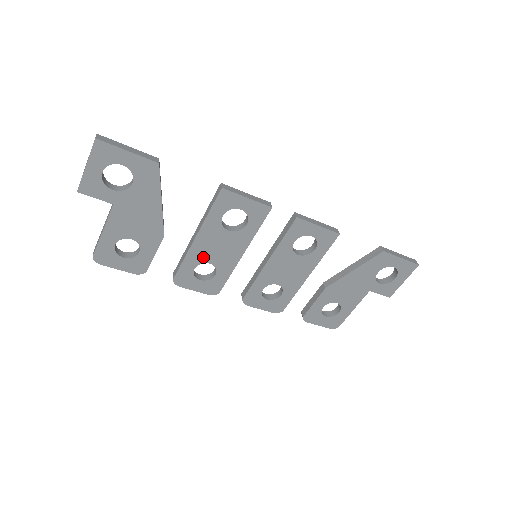
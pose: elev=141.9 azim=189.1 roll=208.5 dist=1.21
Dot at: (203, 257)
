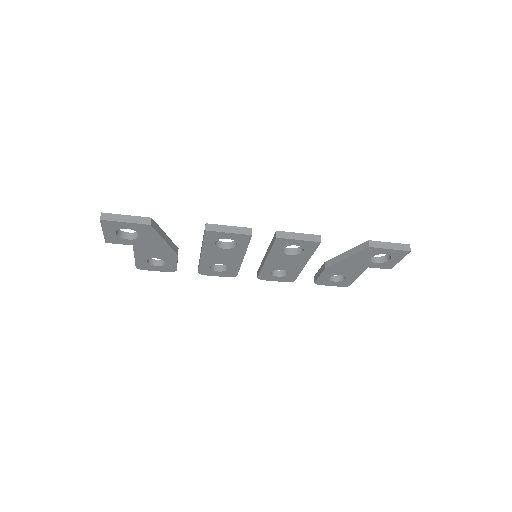
Dot at: (213, 262)
